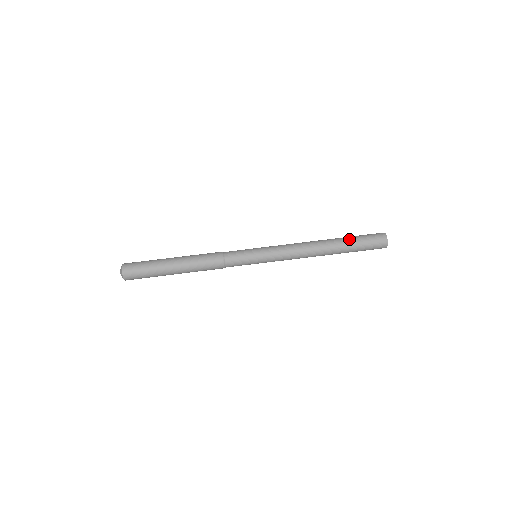
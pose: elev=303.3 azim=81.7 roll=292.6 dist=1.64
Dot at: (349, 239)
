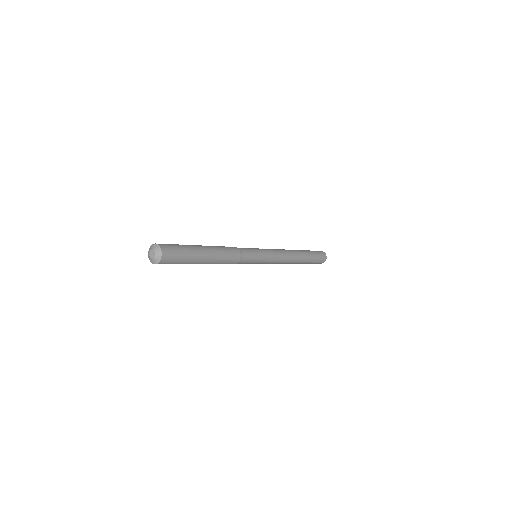
Dot at: (308, 251)
